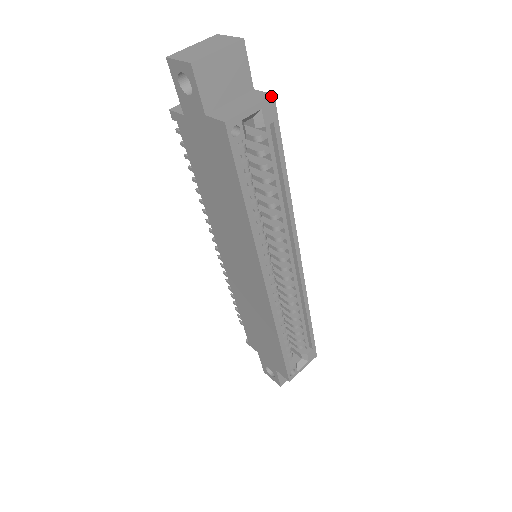
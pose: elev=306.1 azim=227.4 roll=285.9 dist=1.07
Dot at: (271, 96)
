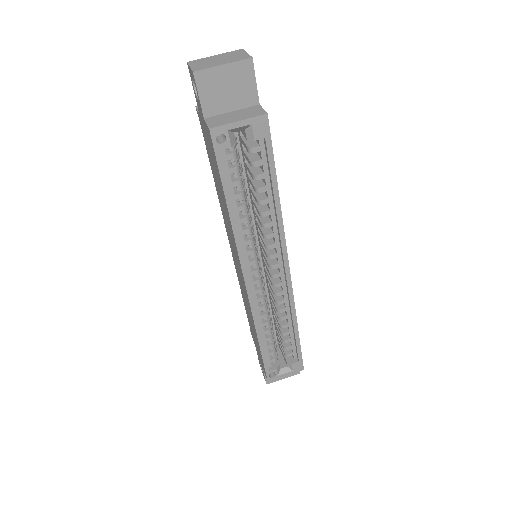
Dot at: (264, 114)
